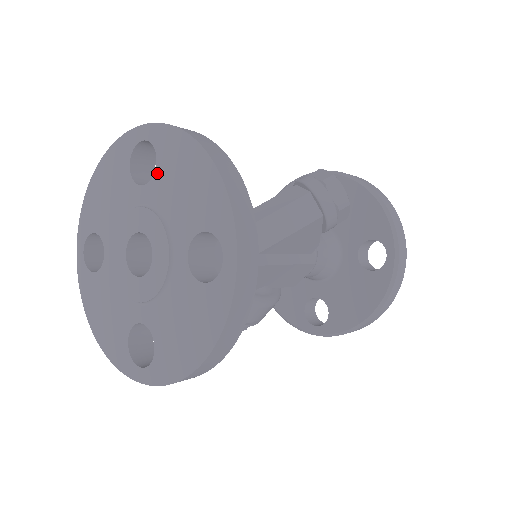
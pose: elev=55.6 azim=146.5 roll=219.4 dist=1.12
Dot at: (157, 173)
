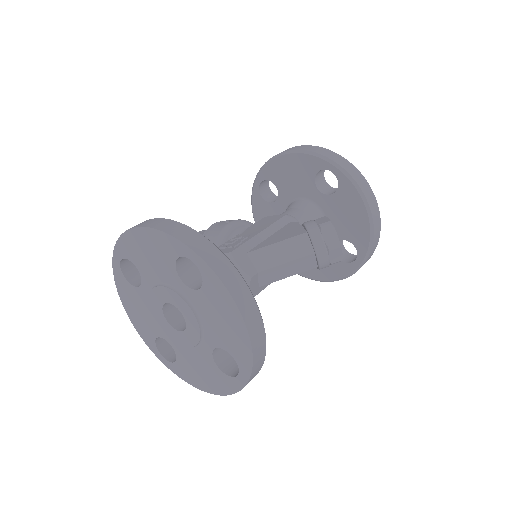
Dot at: (201, 292)
